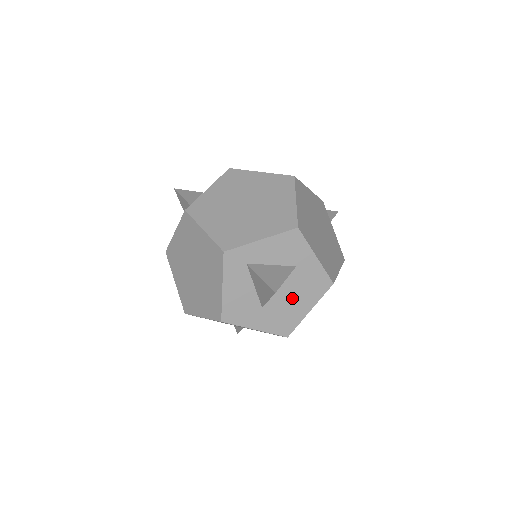
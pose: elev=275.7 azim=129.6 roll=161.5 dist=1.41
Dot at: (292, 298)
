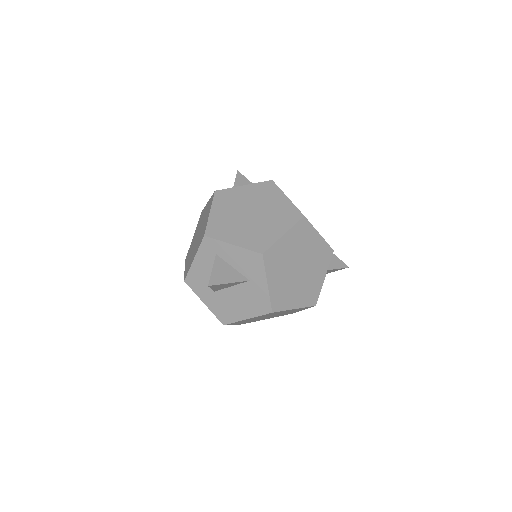
Dot at: (238, 300)
